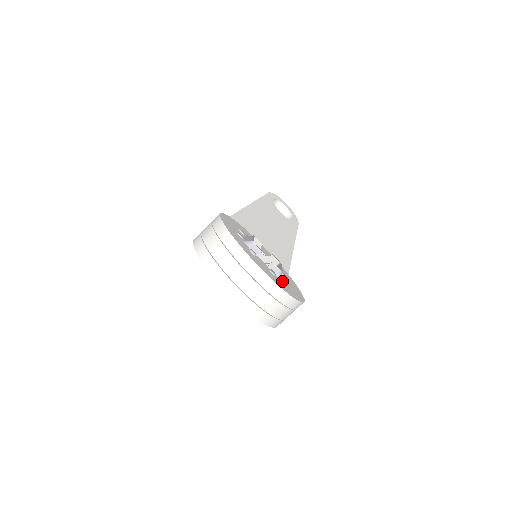
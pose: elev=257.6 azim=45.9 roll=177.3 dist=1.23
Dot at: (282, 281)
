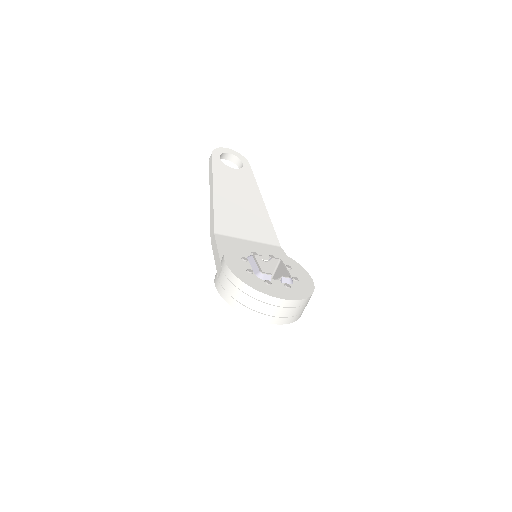
Dot at: (295, 283)
